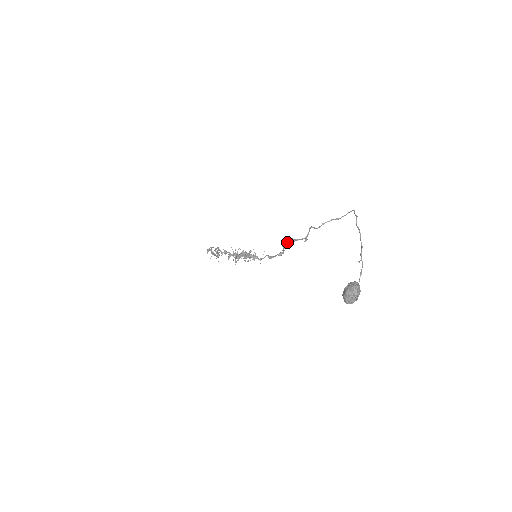
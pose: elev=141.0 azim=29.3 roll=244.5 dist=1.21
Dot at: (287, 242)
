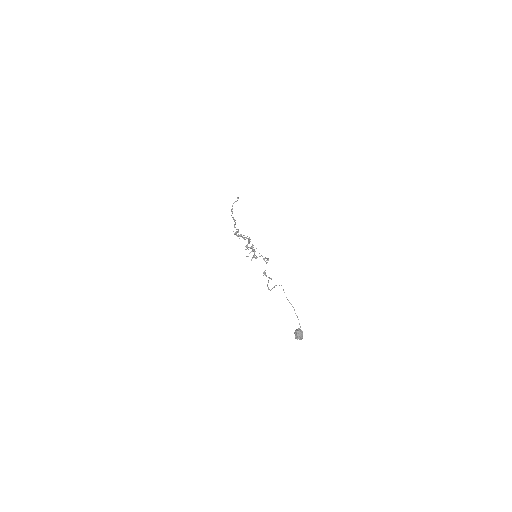
Dot at: (264, 273)
